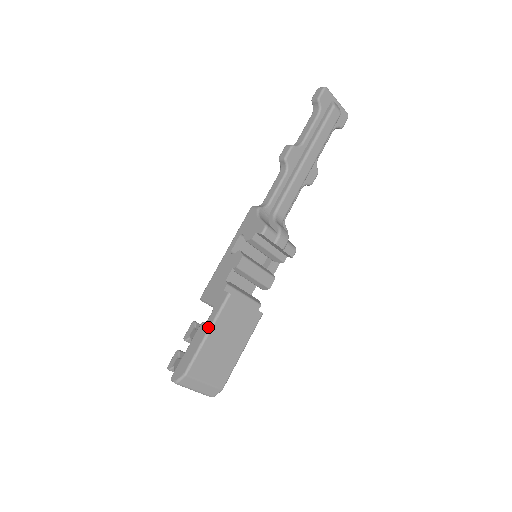
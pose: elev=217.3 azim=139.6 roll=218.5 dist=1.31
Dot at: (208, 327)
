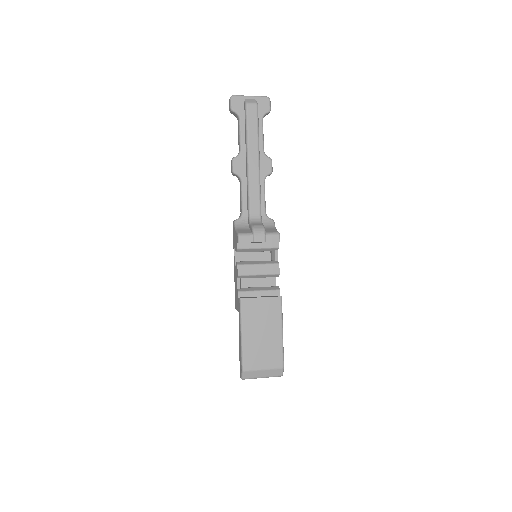
Dot at: (240, 330)
